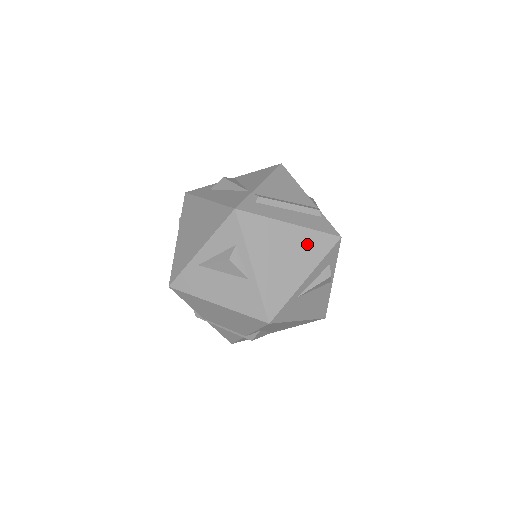
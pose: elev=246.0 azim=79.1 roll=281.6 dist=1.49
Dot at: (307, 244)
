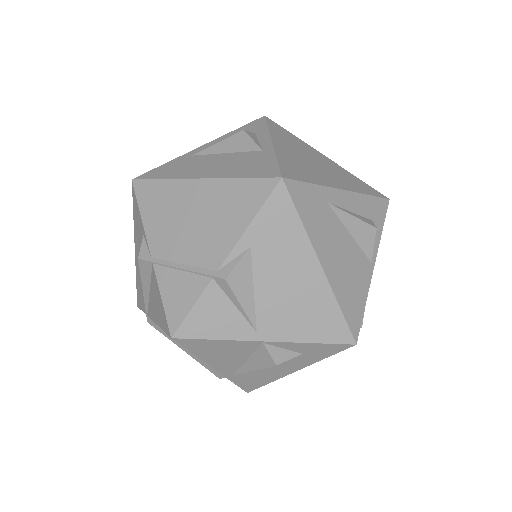
Dot at: (345, 176)
